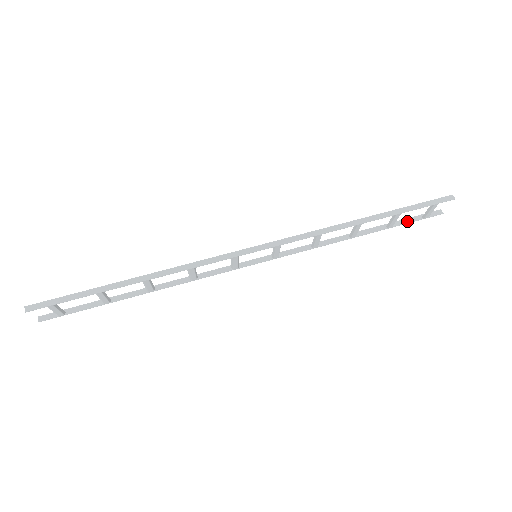
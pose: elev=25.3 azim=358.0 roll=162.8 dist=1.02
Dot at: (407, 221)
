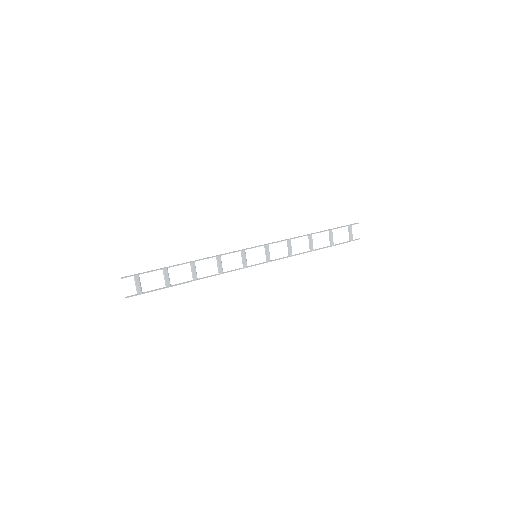
Dot at: (341, 243)
